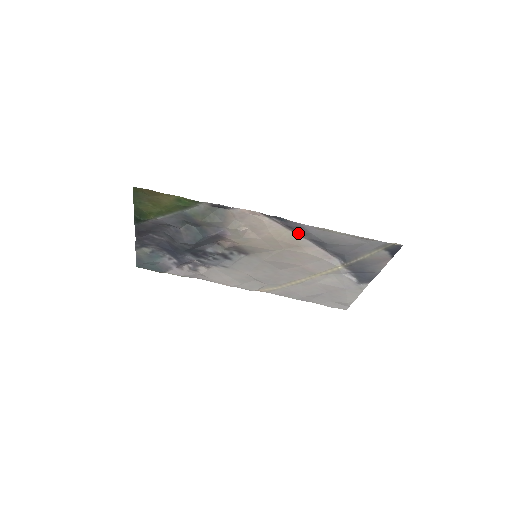
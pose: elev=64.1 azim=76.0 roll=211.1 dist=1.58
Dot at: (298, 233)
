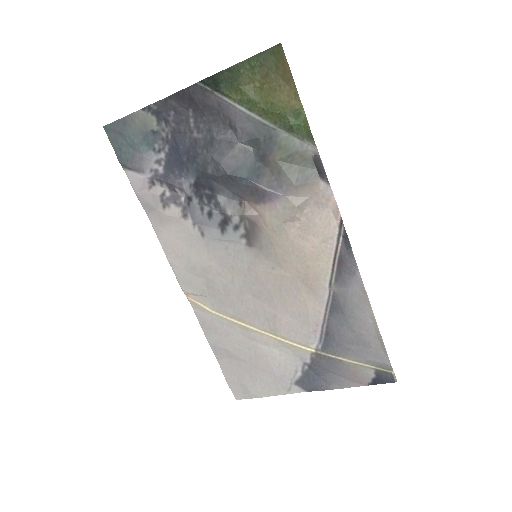
Dot at: (334, 276)
